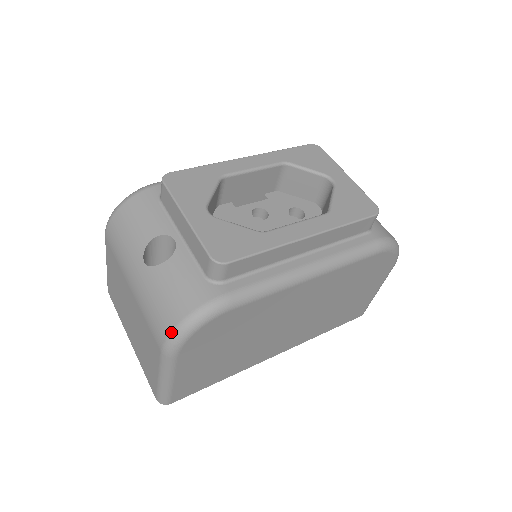
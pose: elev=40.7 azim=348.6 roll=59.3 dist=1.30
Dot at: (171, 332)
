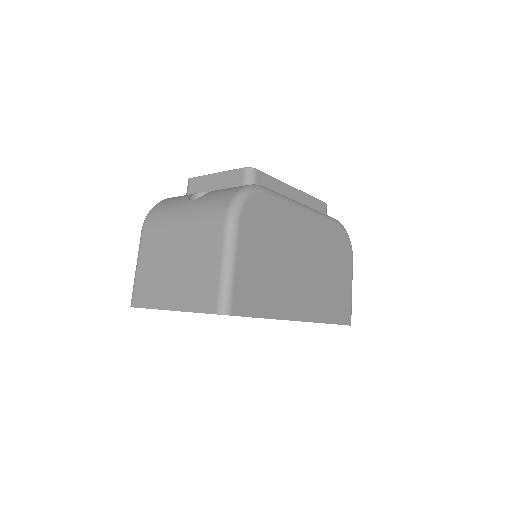
Dot at: (232, 199)
